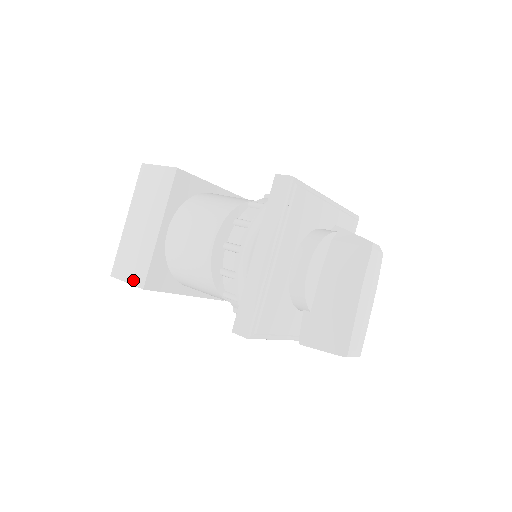
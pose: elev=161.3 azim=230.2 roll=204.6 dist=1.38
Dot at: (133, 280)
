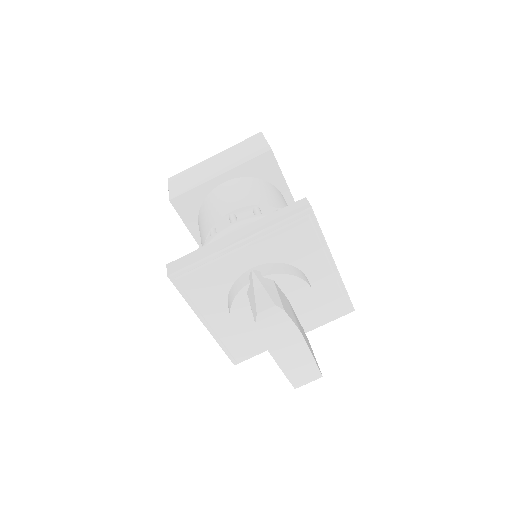
Dot at: occluded
